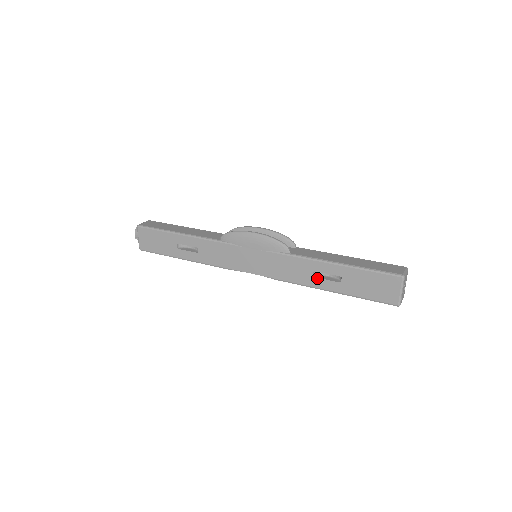
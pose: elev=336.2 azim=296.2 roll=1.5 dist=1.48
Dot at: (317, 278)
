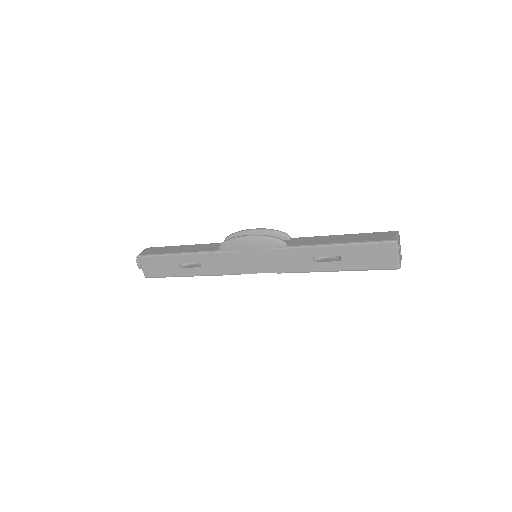
Dot at: (318, 262)
